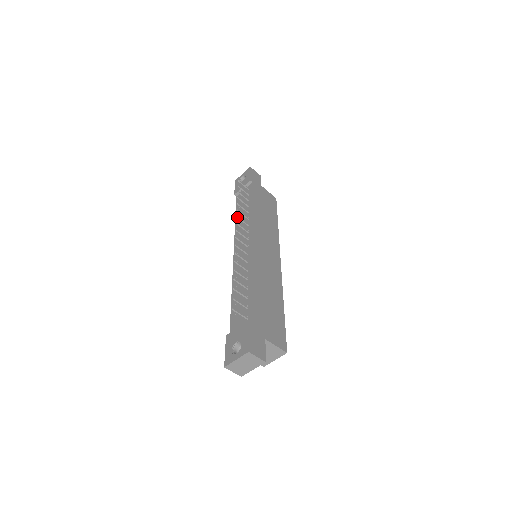
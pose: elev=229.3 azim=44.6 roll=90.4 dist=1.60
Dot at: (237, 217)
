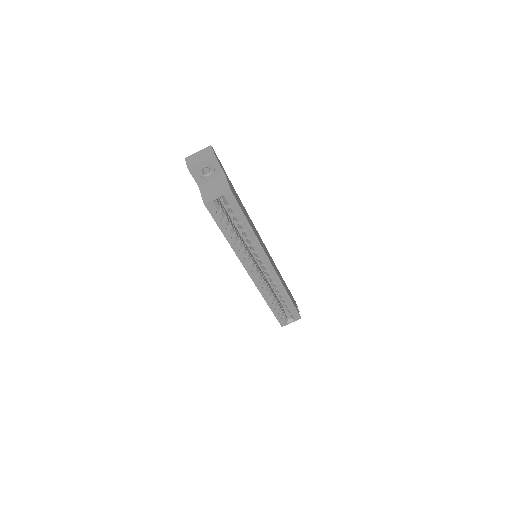
Dot at: occluded
